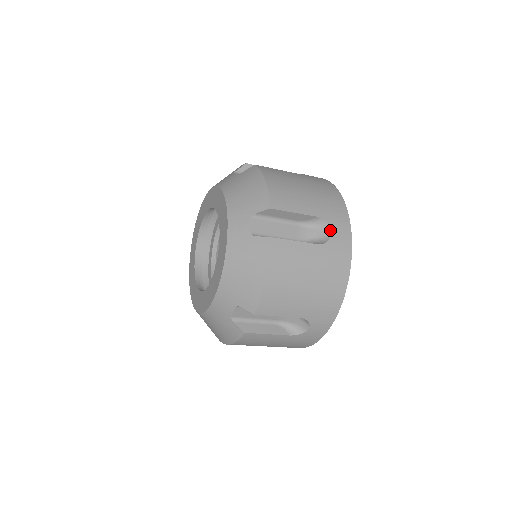
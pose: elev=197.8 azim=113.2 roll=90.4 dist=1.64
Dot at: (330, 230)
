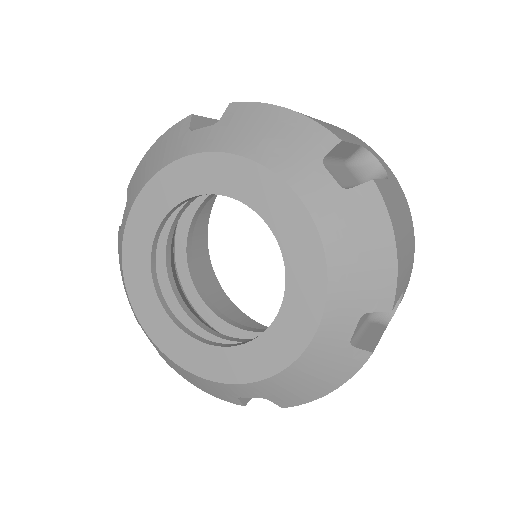
Dot at: (377, 159)
